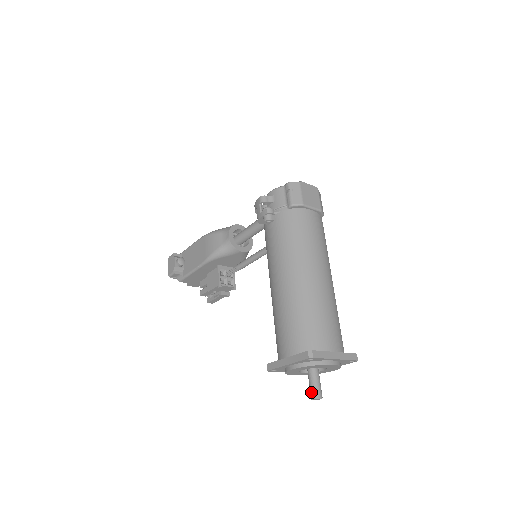
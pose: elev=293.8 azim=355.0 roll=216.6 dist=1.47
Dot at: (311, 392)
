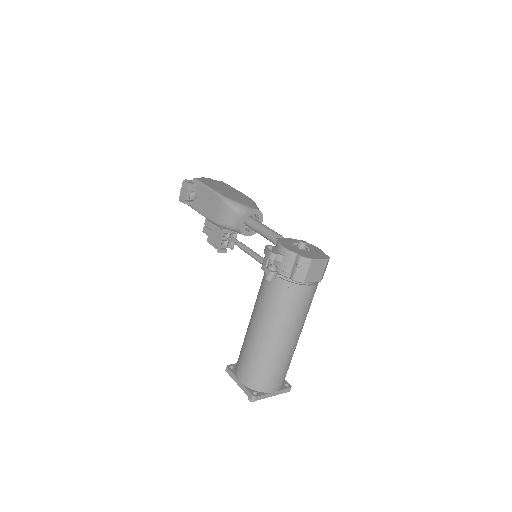
Dot at: occluded
